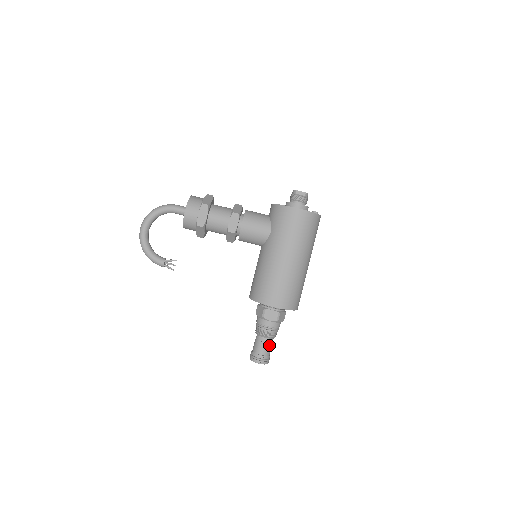
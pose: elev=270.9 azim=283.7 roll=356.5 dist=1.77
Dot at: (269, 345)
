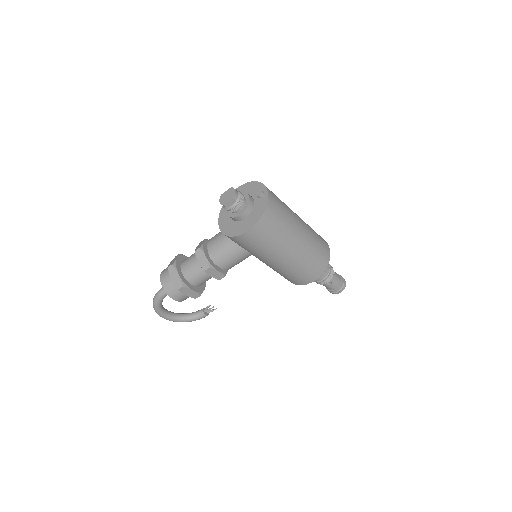
Dot at: (335, 280)
